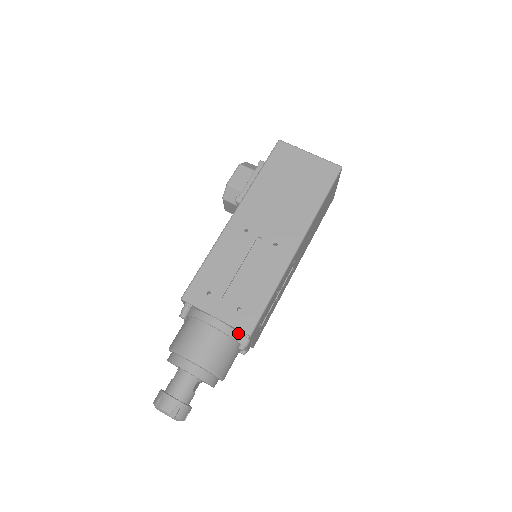
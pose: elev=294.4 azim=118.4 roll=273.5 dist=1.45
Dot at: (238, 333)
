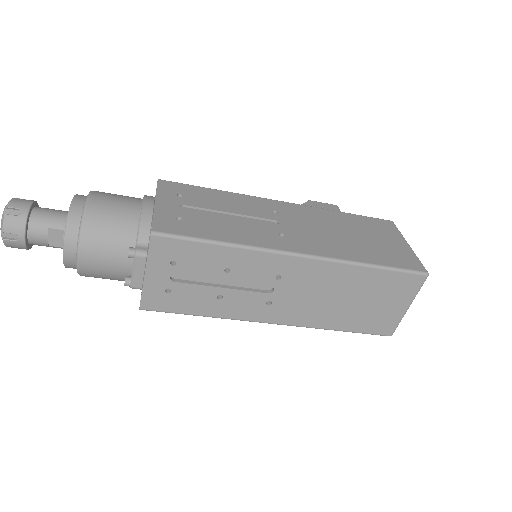
Dot at: (149, 235)
